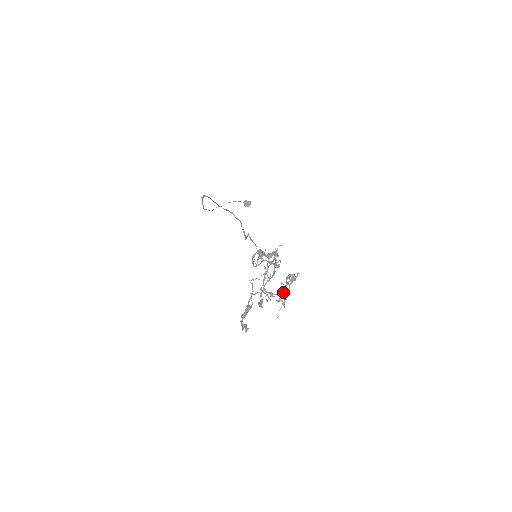
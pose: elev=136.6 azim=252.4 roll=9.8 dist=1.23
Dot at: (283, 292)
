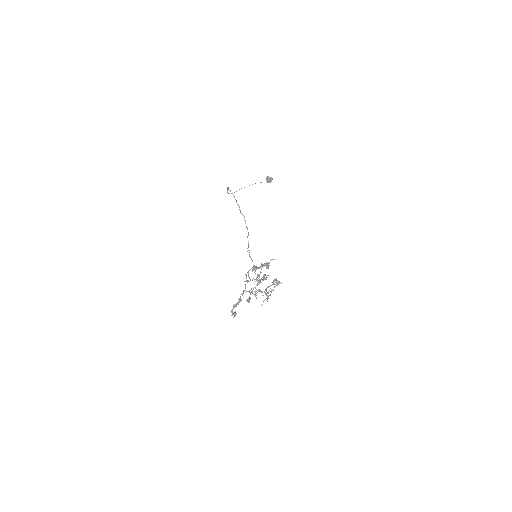
Dot at: (268, 292)
